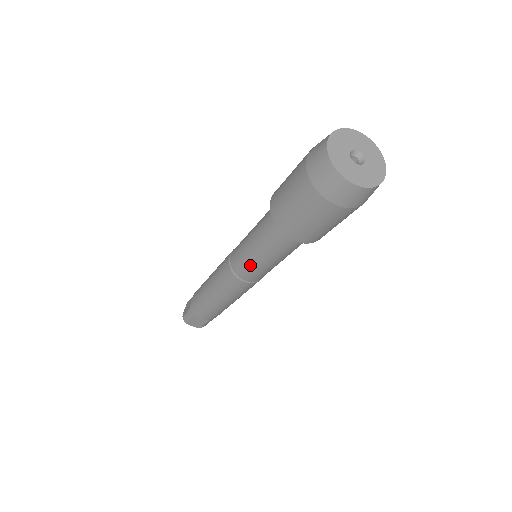
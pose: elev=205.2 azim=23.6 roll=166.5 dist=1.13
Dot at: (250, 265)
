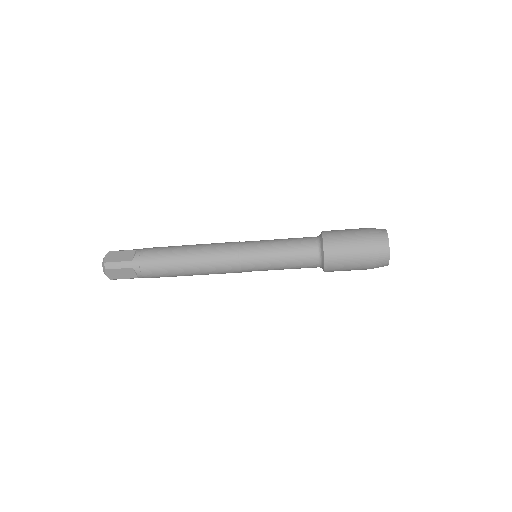
Dot at: (264, 262)
